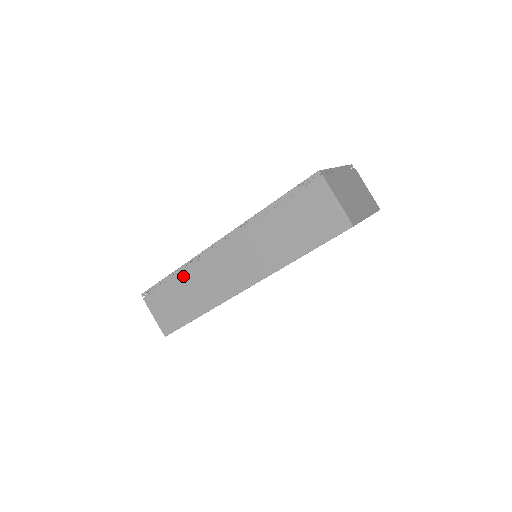
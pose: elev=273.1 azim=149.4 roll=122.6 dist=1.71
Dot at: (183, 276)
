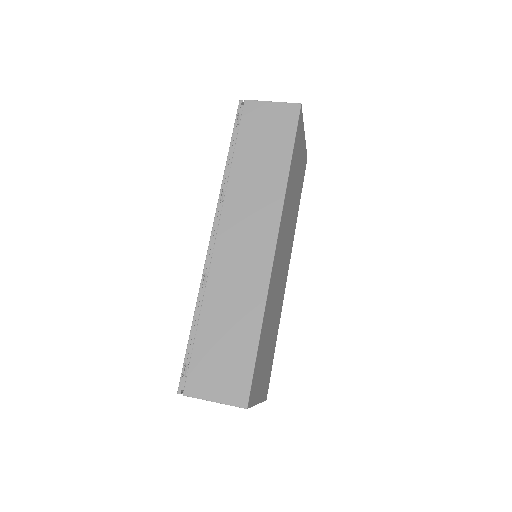
Dot at: (207, 308)
